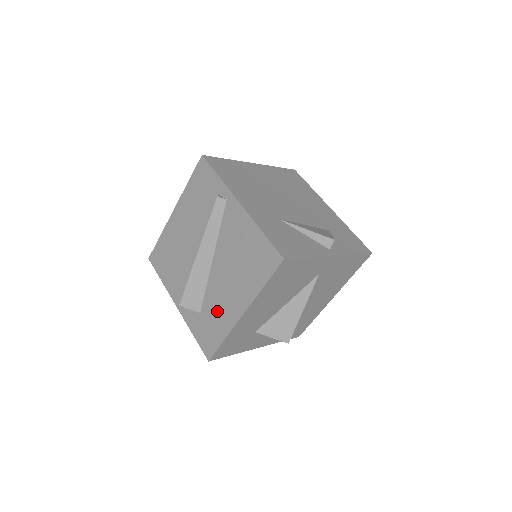
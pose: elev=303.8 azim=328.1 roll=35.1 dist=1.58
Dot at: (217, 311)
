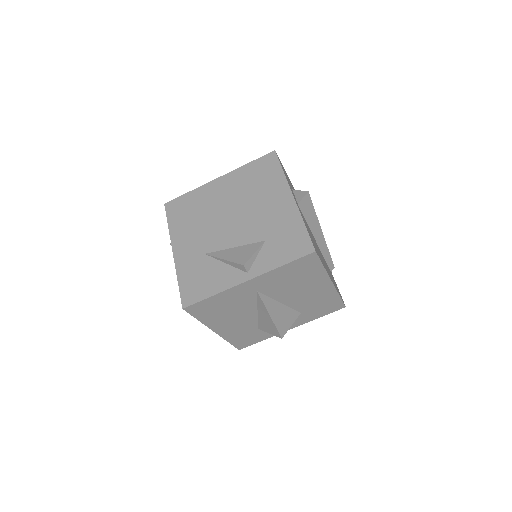
Dot at: occluded
